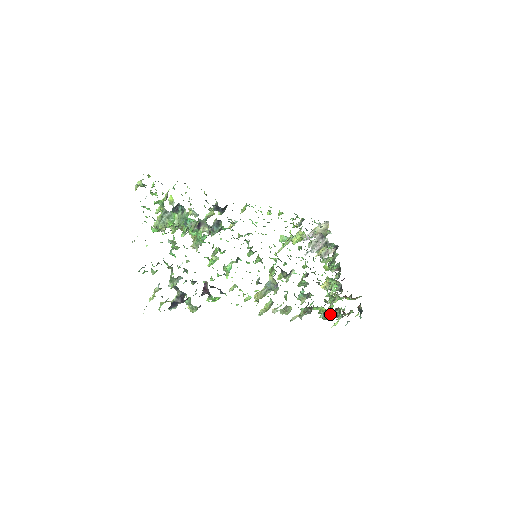
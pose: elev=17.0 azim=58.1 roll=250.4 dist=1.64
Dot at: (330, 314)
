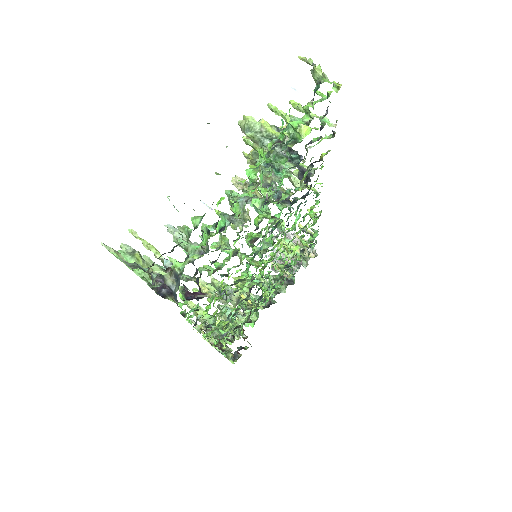
Dot at: occluded
